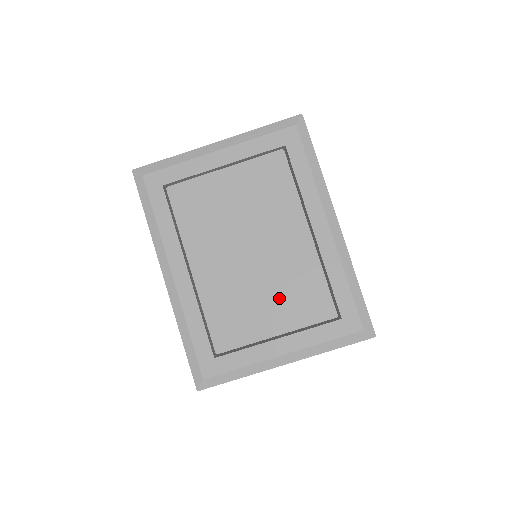
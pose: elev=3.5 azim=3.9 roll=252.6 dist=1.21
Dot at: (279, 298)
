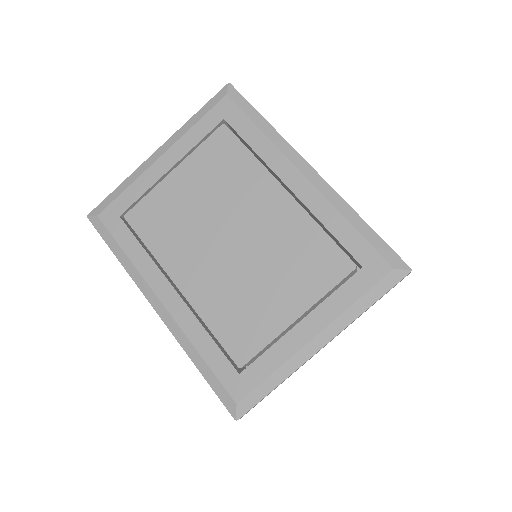
Dot at: (283, 276)
